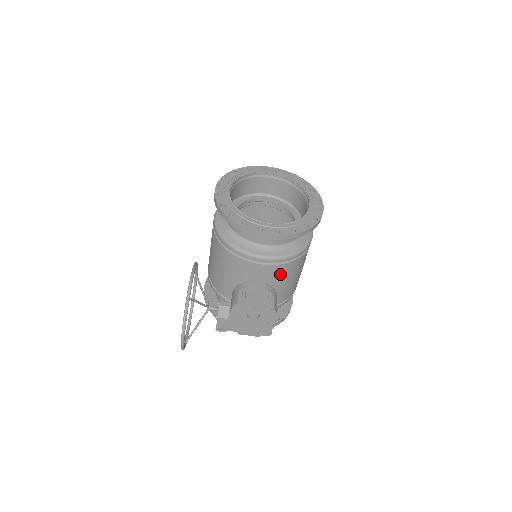
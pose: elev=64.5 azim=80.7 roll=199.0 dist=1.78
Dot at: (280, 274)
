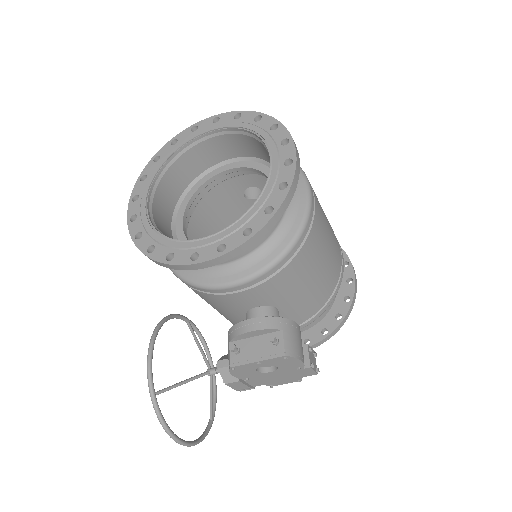
Dot at: (284, 286)
